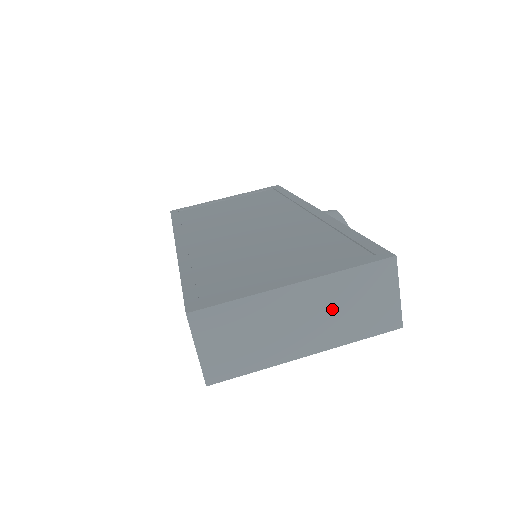
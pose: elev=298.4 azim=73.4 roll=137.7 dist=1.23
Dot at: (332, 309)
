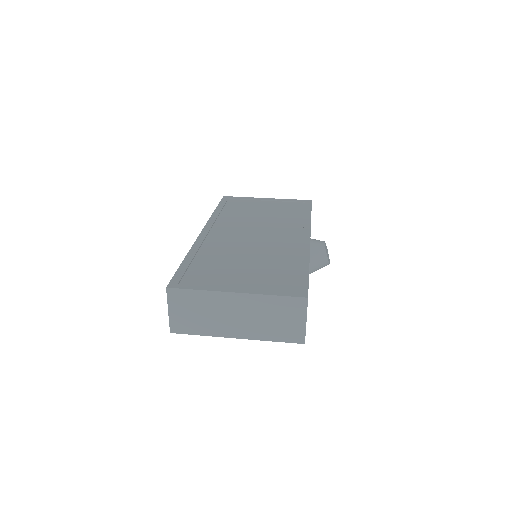
Dot at: (258, 316)
